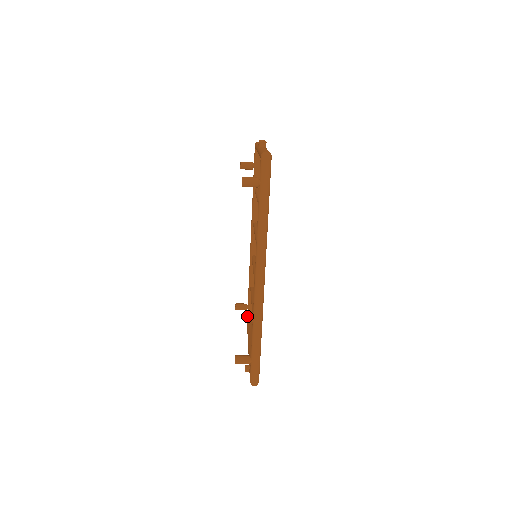
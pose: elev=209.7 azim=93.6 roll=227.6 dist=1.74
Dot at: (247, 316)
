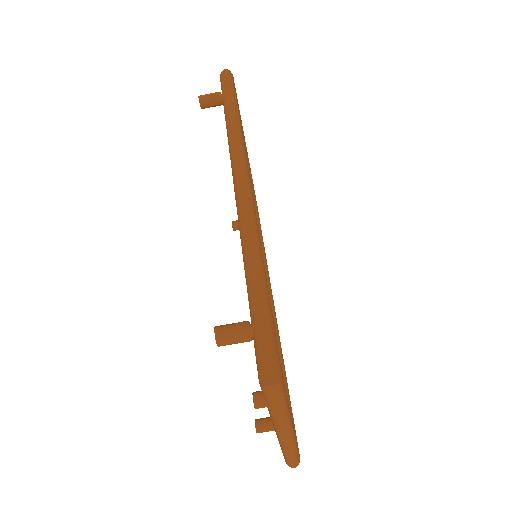
Dot at: occluded
